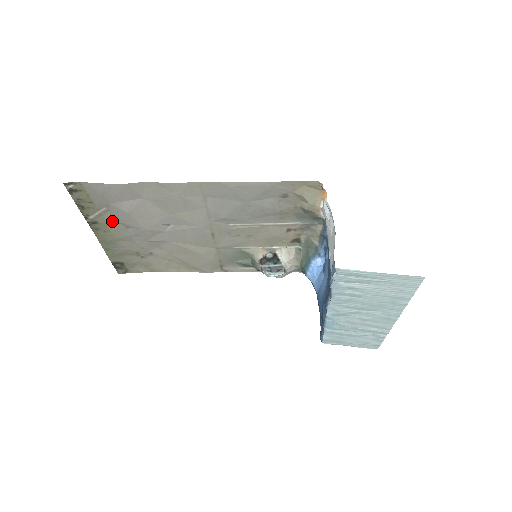
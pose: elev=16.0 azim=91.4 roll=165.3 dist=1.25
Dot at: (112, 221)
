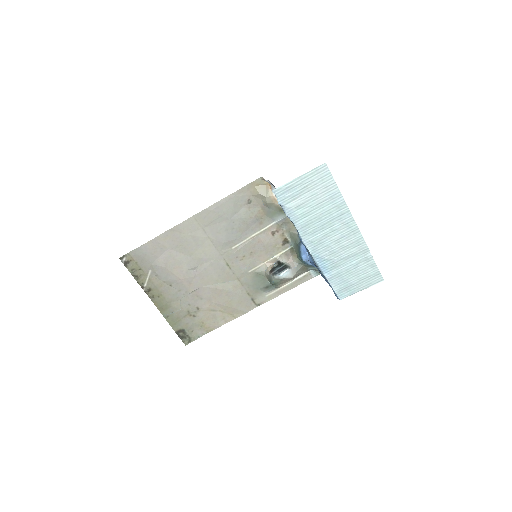
Dot at: (159, 283)
